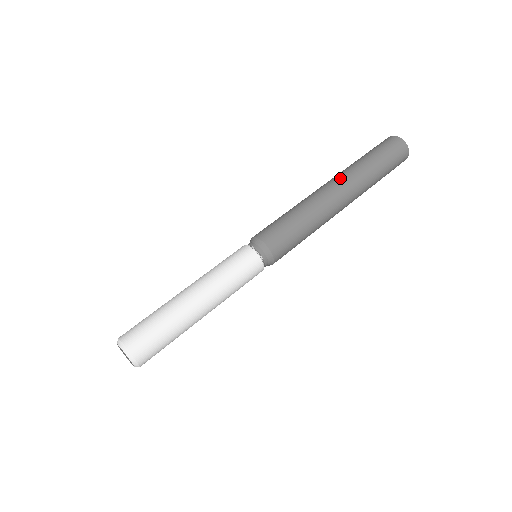
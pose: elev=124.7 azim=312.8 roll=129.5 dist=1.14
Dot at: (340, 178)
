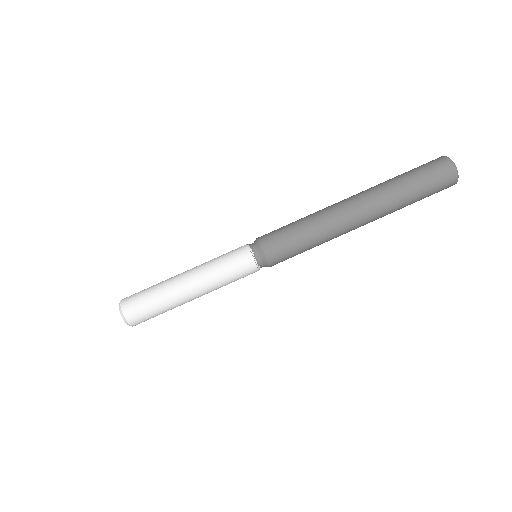
Dot at: (369, 205)
